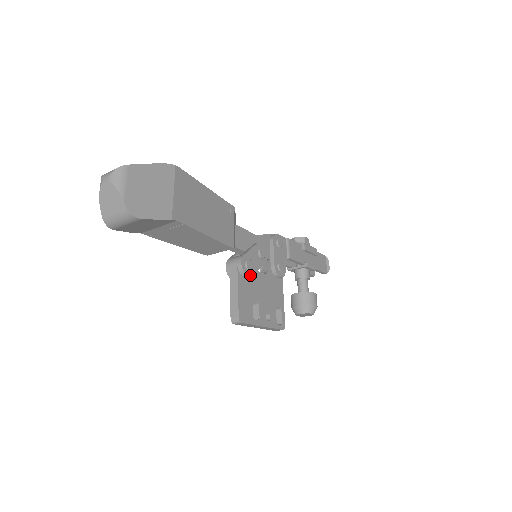
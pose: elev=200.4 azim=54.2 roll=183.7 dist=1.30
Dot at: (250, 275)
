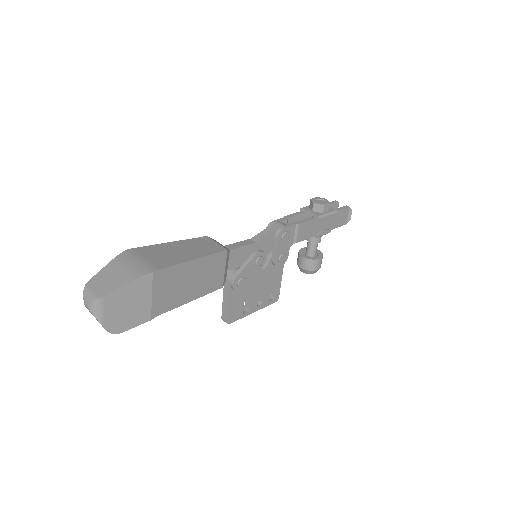
Dot at: (242, 288)
